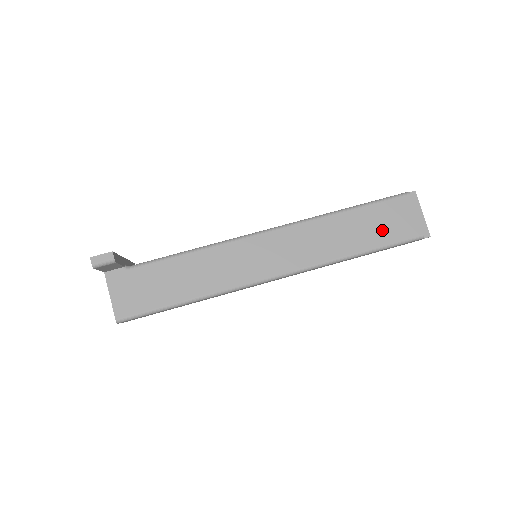
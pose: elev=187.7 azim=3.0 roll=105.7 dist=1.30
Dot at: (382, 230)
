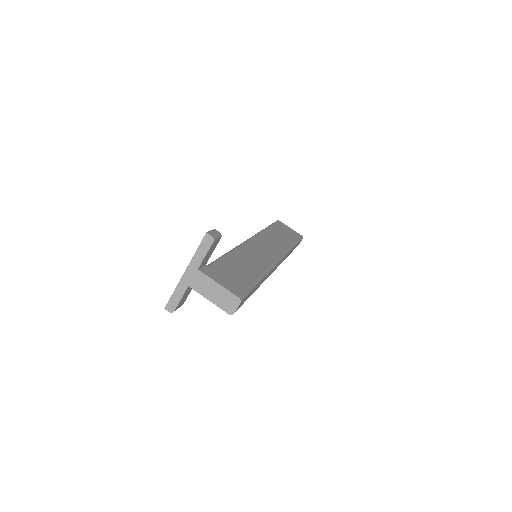
Dot at: (288, 235)
